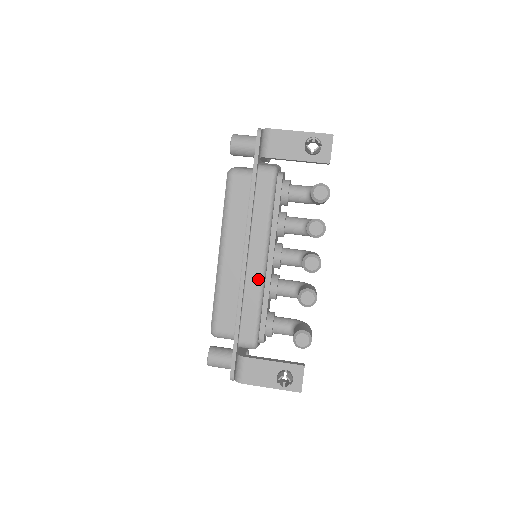
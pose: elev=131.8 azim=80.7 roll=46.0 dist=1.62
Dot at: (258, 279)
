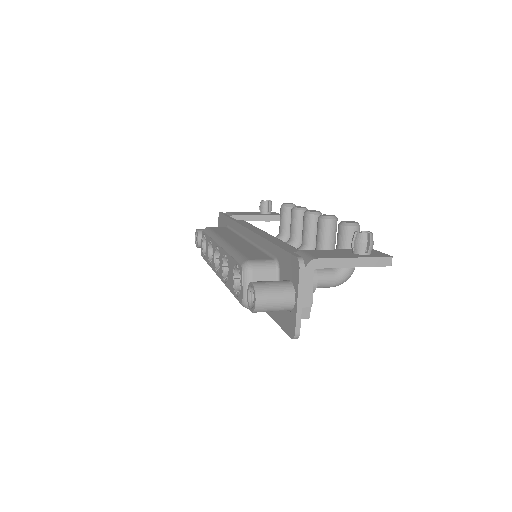
Dot at: (271, 237)
